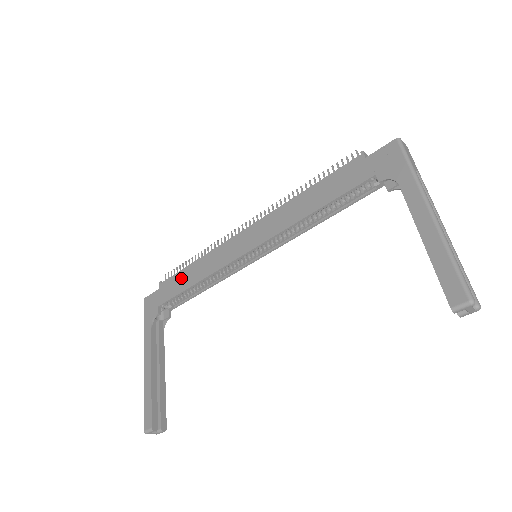
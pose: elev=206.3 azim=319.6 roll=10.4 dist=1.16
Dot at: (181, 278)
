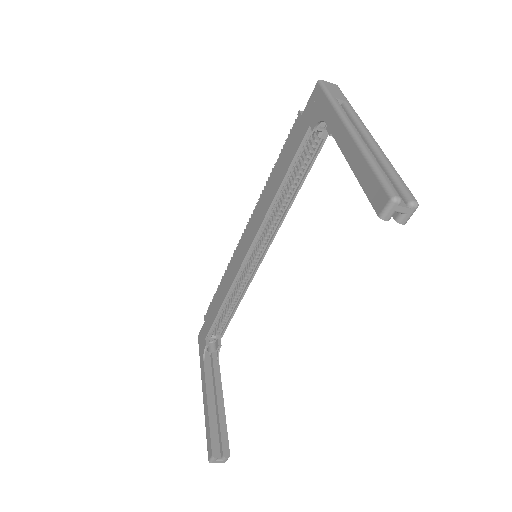
Dot at: (214, 304)
